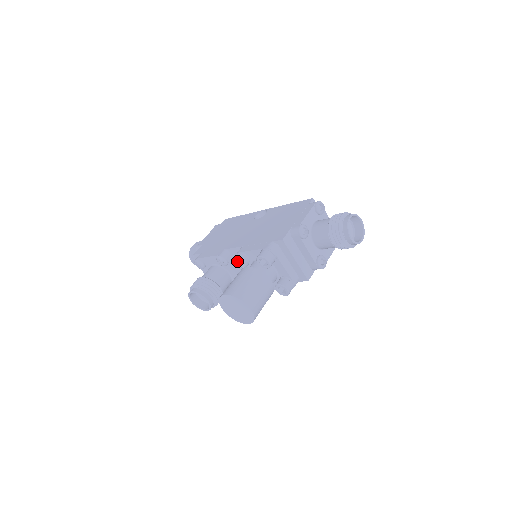
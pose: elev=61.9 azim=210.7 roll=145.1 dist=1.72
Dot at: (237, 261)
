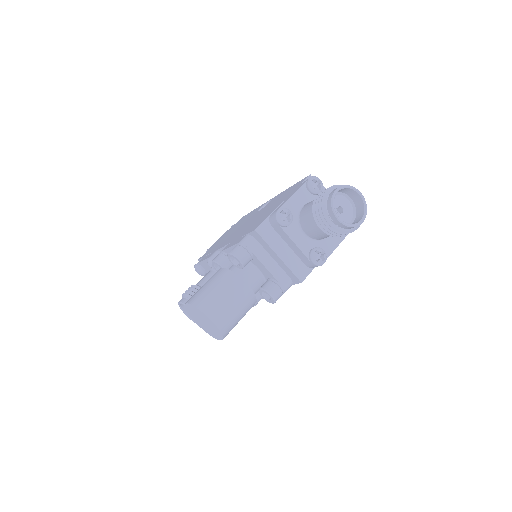
Dot at: (215, 262)
